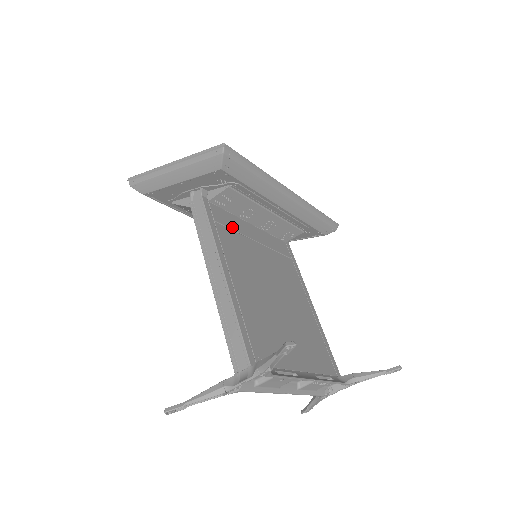
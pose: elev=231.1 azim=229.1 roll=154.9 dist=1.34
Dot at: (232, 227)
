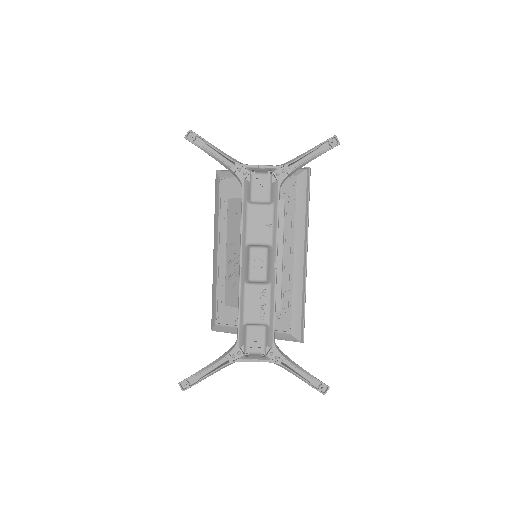
Dot at: occluded
